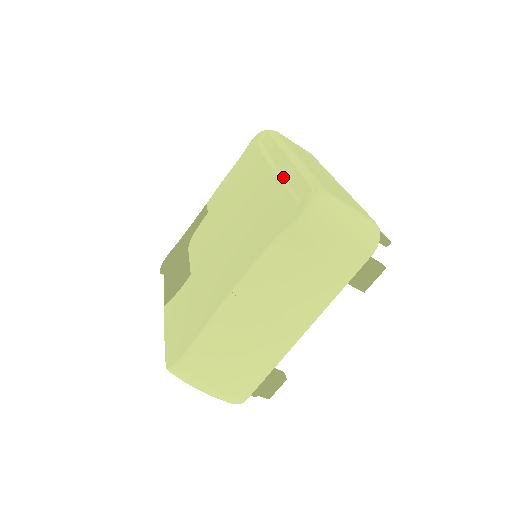
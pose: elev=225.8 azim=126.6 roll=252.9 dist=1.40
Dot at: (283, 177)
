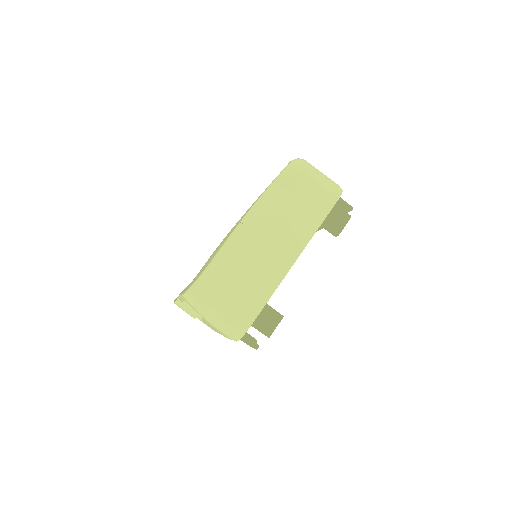
Dot at: occluded
